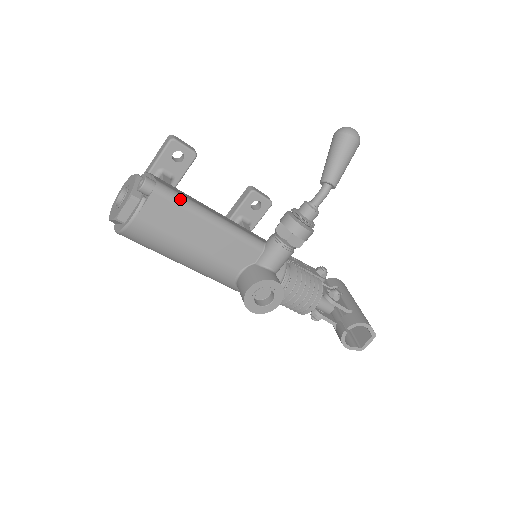
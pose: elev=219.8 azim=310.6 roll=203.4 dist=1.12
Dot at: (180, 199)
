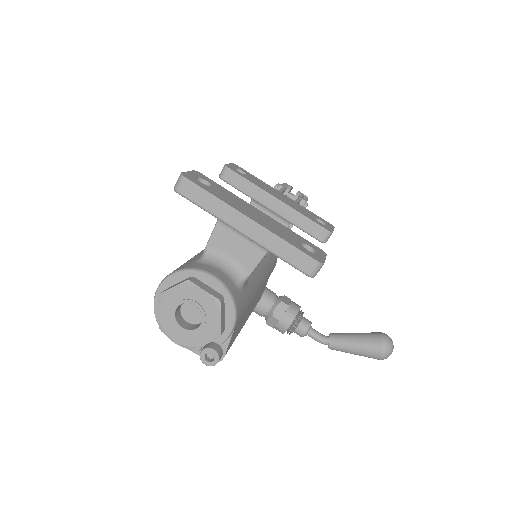
Dot at: occluded
